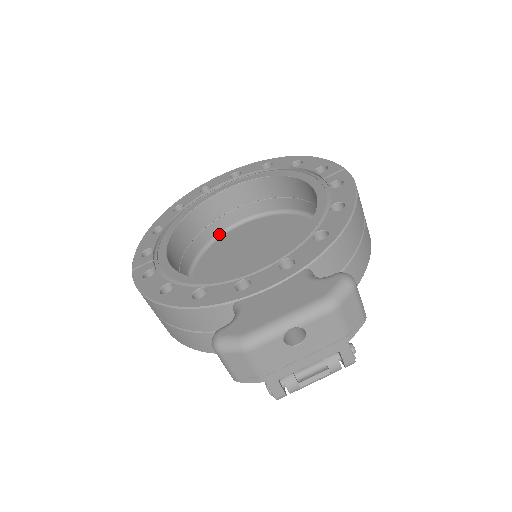
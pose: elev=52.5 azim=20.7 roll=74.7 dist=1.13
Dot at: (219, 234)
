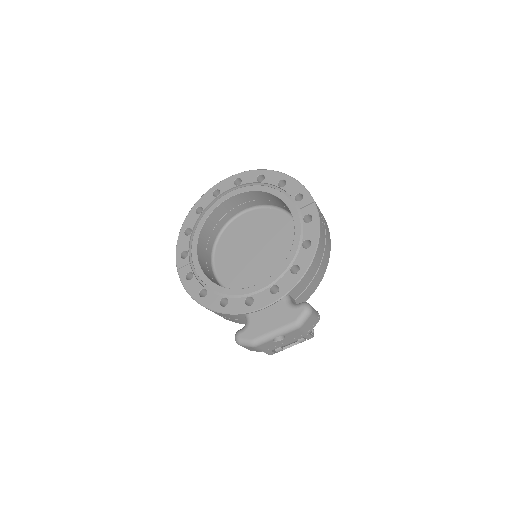
Dot at: (229, 221)
